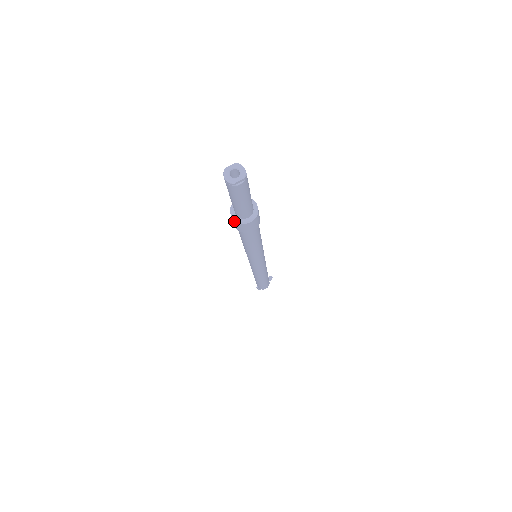
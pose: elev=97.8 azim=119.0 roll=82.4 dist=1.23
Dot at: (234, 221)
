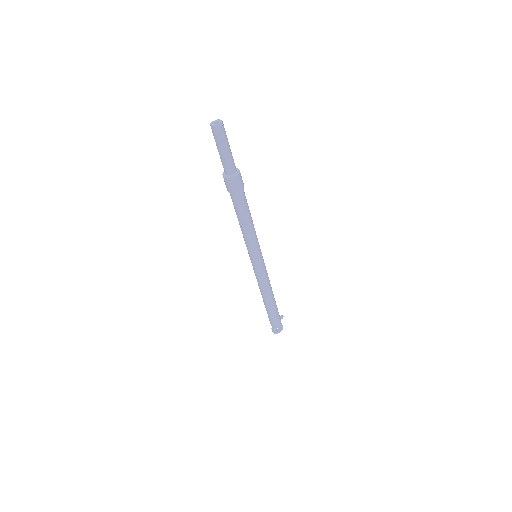
Dot at: (225, 179)
